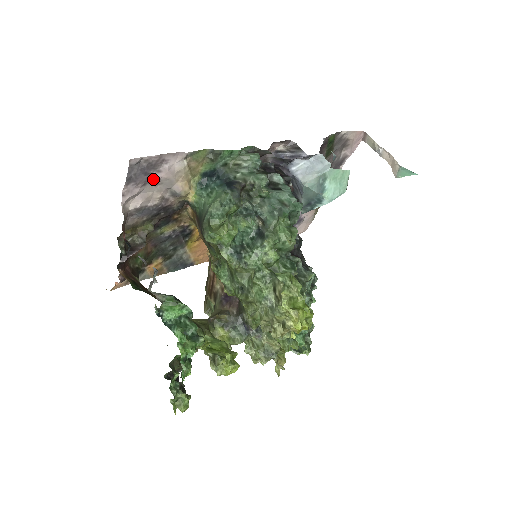
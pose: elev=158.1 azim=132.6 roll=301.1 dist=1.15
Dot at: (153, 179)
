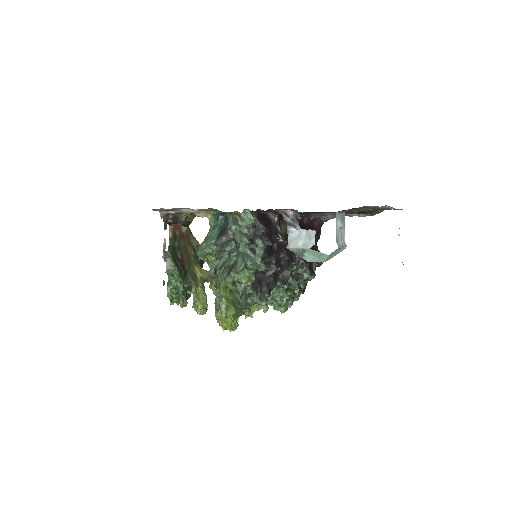
Dot at: (176, 210)
